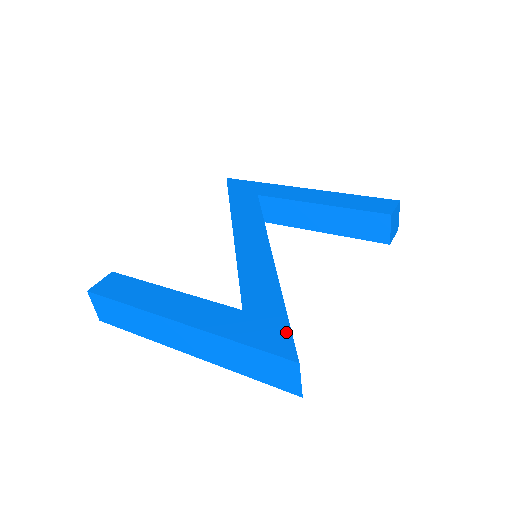
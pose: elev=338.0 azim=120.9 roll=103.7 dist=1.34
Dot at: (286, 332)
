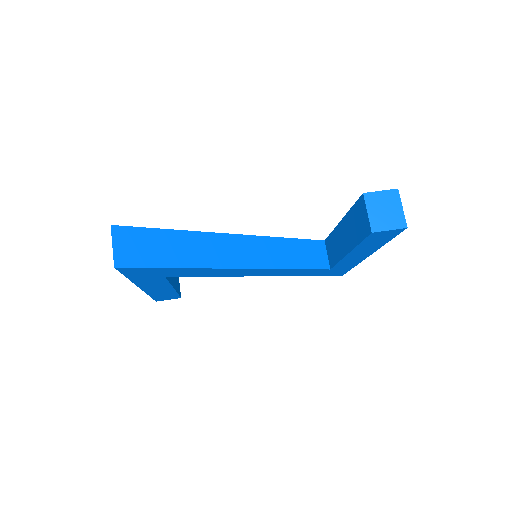
Dot at: (144, 229)
